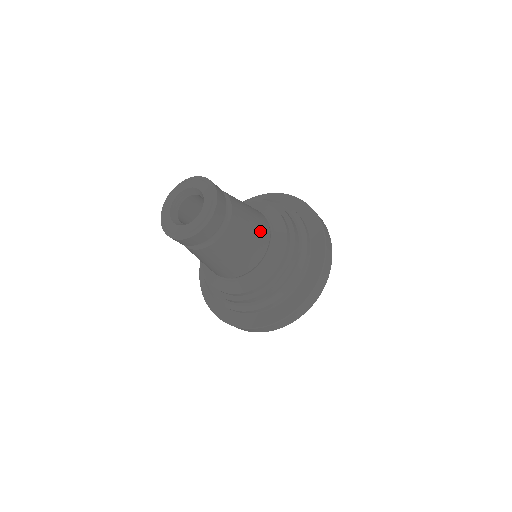
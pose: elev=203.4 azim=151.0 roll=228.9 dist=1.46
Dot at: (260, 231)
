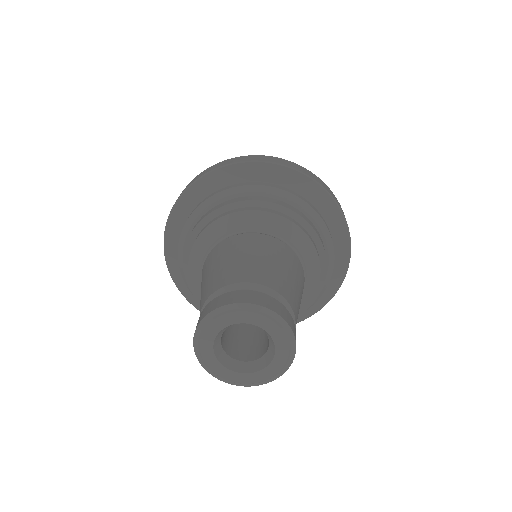
Dot at: occluded
